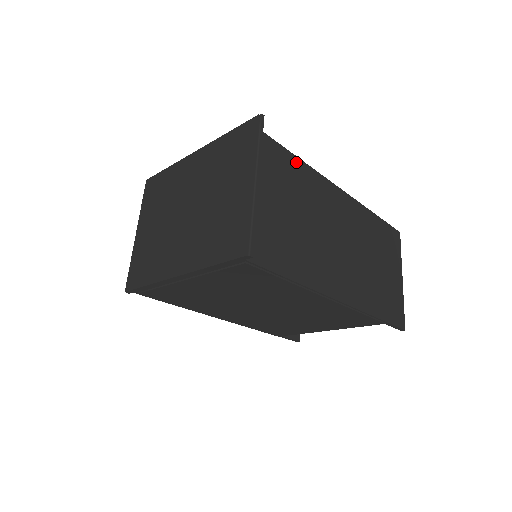
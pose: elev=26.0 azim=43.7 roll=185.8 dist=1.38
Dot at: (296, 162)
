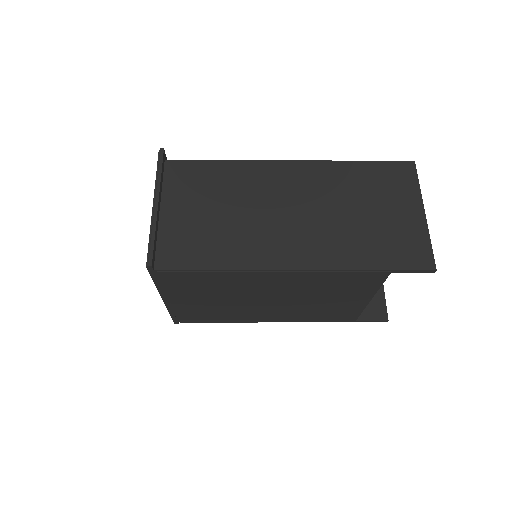
Dot at: (217, 165)
